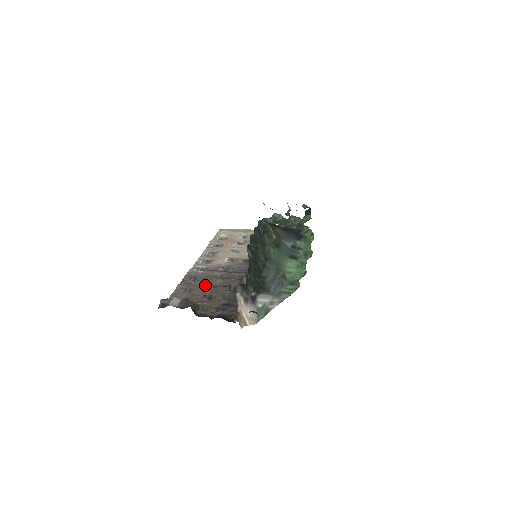
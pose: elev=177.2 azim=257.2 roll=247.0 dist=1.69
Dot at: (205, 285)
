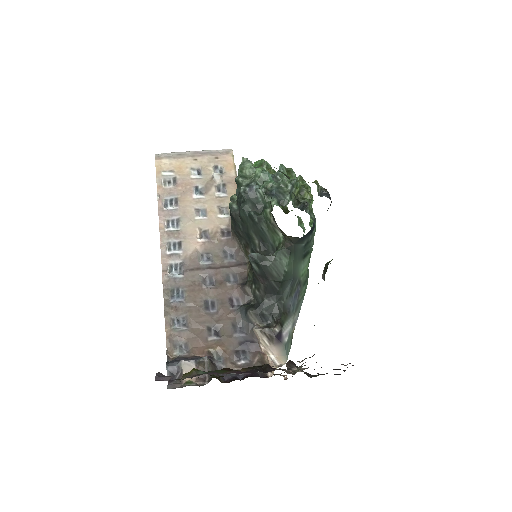
Dot at: (200, 307)
